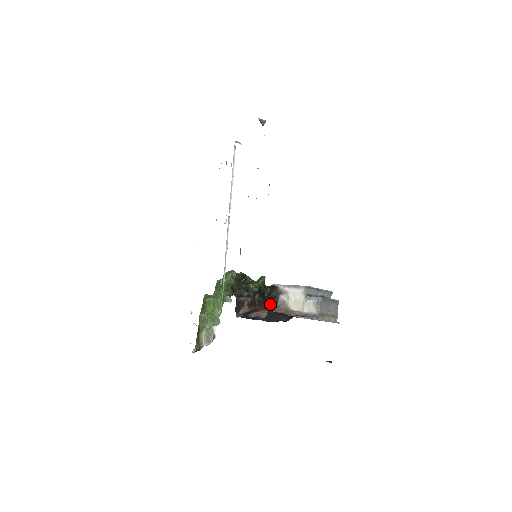
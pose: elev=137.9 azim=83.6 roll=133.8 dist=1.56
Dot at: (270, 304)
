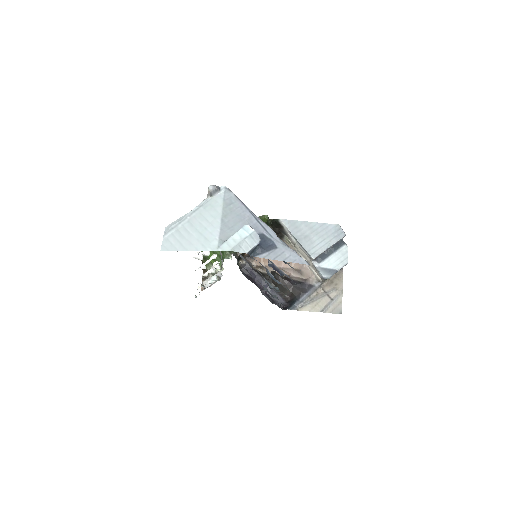
Dot at: occluded
